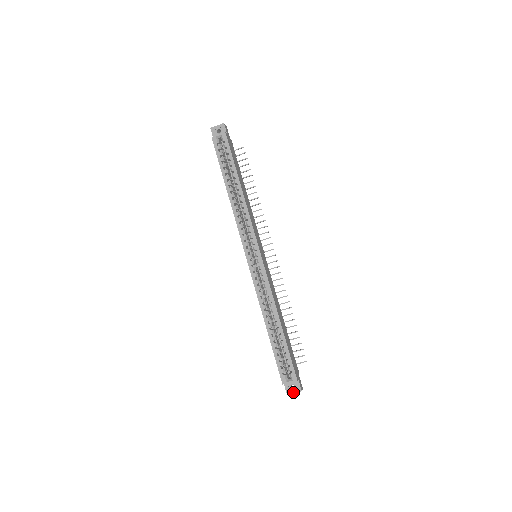
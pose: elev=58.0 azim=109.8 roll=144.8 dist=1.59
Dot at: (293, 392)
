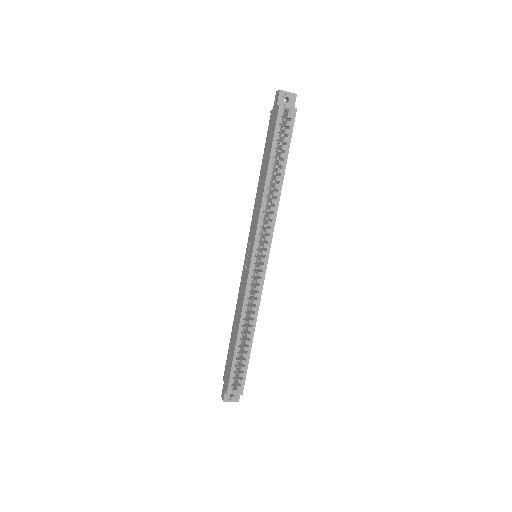
Dot at: (230, 401)
